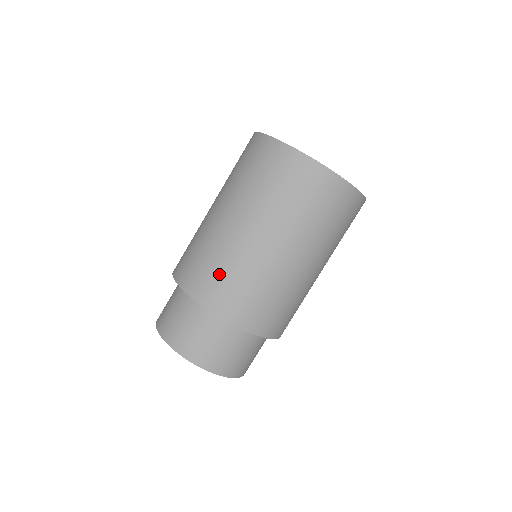
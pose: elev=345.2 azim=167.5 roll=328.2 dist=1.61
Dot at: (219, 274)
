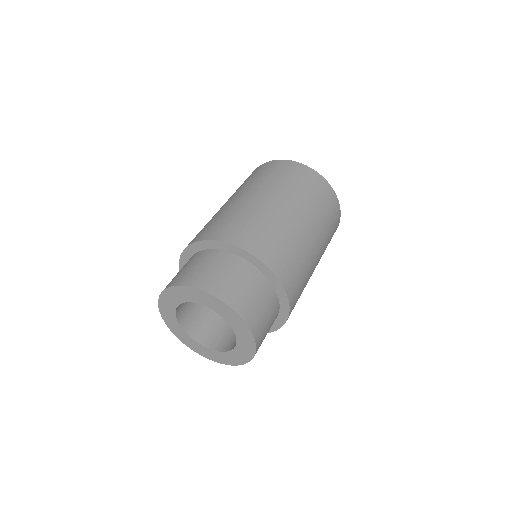
Dot at: (248, 224)
